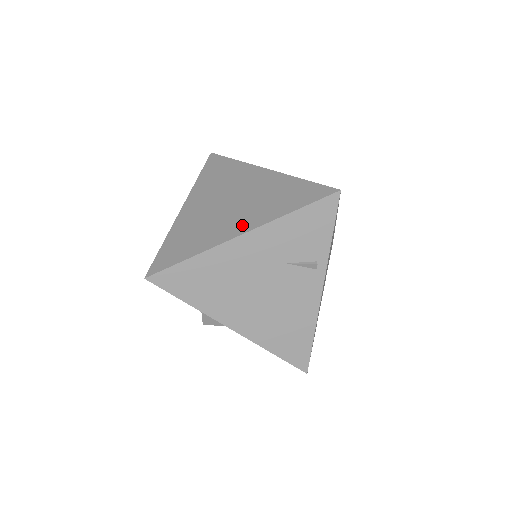
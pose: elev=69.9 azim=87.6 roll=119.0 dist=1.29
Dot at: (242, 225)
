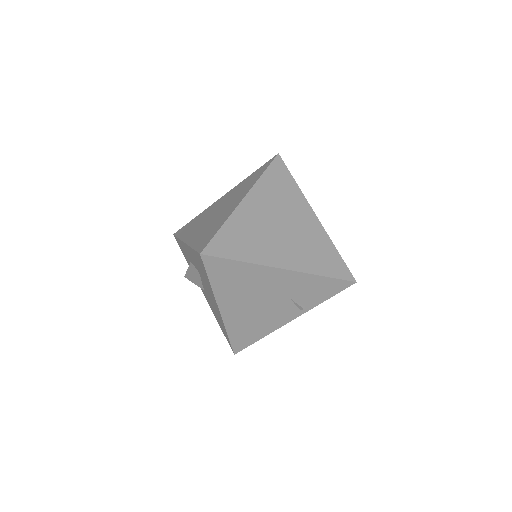
Dot at: (286, 260)
